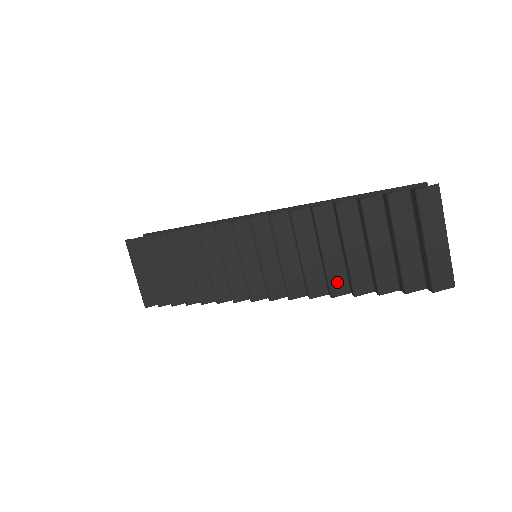
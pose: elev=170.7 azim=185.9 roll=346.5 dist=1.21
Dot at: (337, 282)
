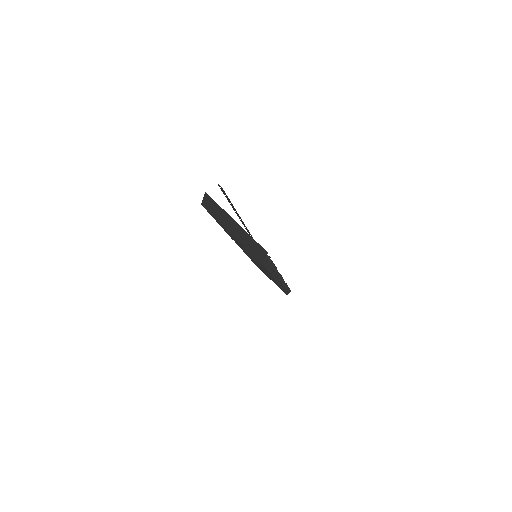
Dot at: occluded
